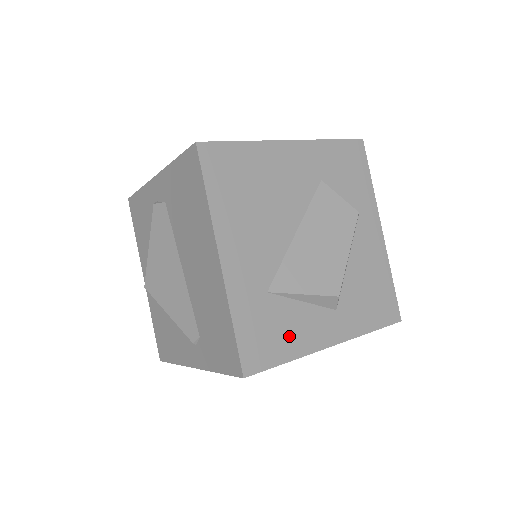
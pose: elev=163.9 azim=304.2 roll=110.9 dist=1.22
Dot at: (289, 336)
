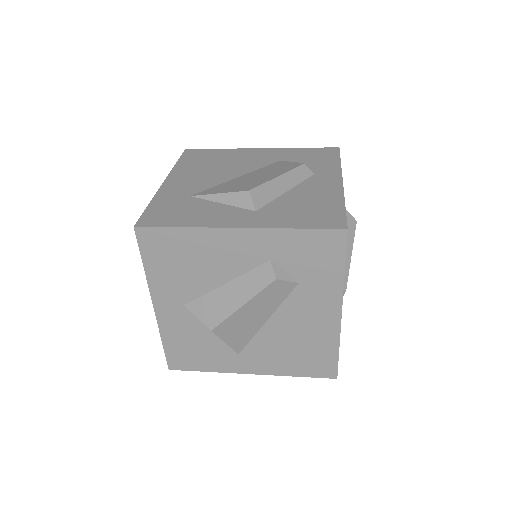
Dot at: (193, 216)
